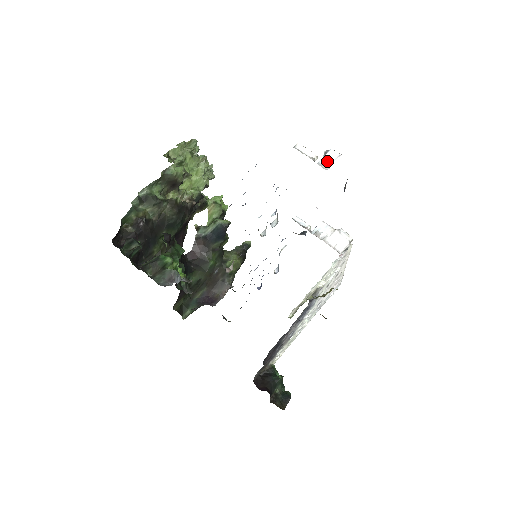
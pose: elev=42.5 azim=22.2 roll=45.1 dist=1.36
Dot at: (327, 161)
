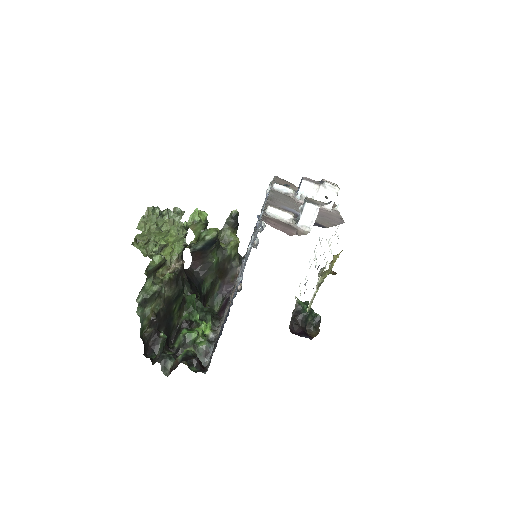
Dot at: (306, 220)
